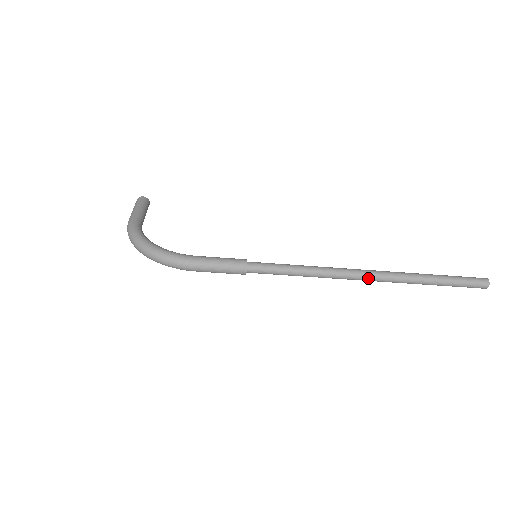
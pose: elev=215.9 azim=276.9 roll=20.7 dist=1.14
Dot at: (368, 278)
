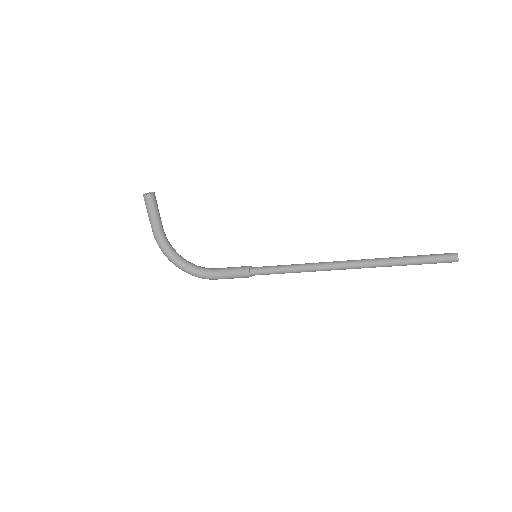
Dot at: (345, 269)
